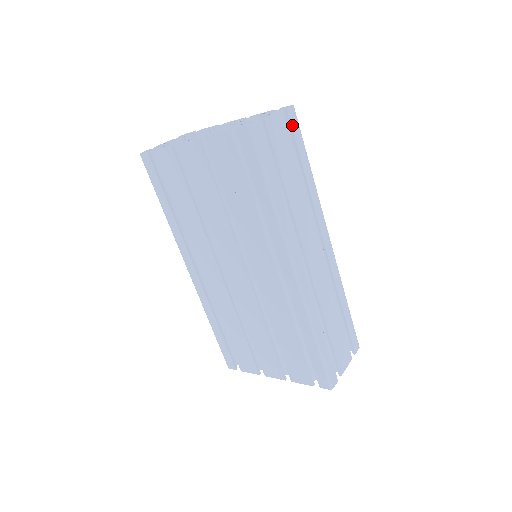
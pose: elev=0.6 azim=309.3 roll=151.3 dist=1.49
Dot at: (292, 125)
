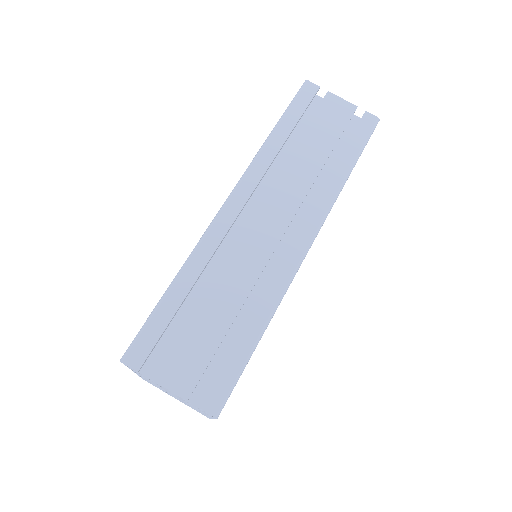
Dot at: (360, 125)
